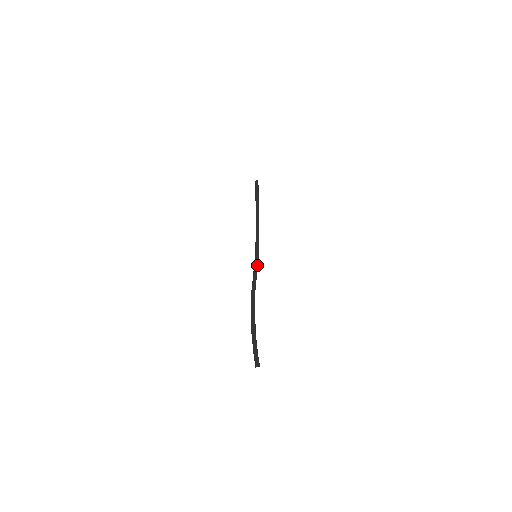
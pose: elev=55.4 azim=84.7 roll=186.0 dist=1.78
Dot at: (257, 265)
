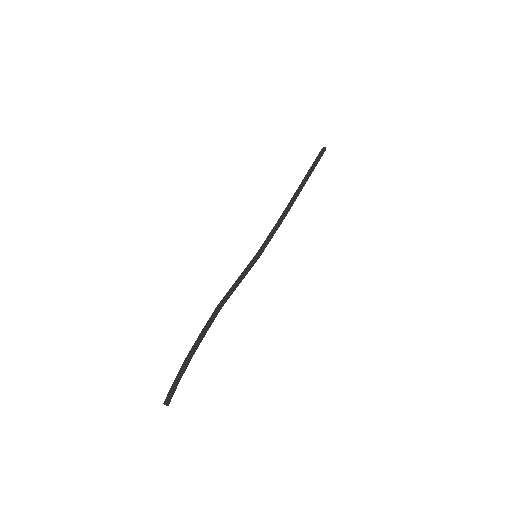
Dot at: (249, 270)
